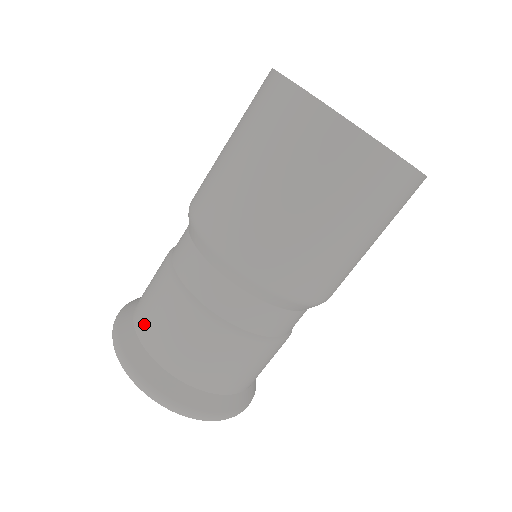
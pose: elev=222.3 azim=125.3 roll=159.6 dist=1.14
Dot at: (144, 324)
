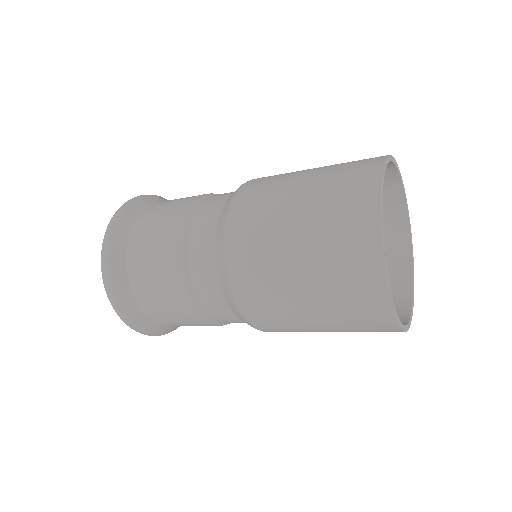
Dot at: (146, 299)
